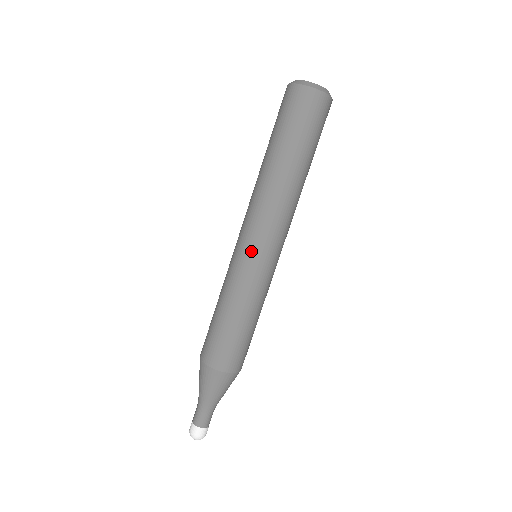
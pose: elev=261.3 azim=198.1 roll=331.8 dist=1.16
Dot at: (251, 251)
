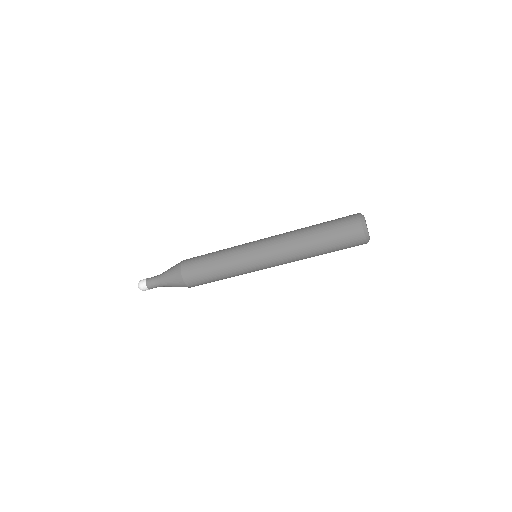
Dot at: (260, 266)
